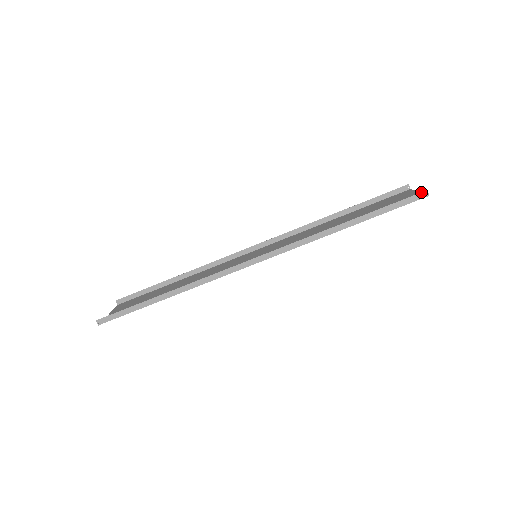
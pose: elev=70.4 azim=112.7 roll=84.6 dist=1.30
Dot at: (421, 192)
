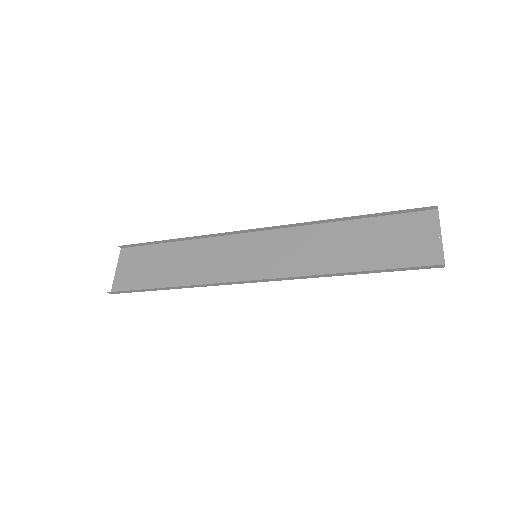
Dot at: (438, 265)
